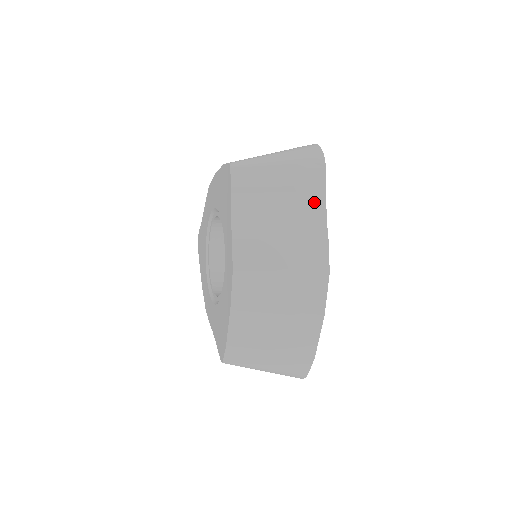
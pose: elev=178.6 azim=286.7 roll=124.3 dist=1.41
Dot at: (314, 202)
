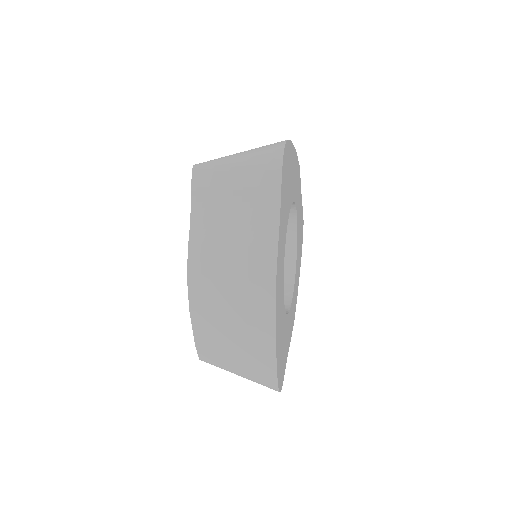
Dot at: (268, 208)
